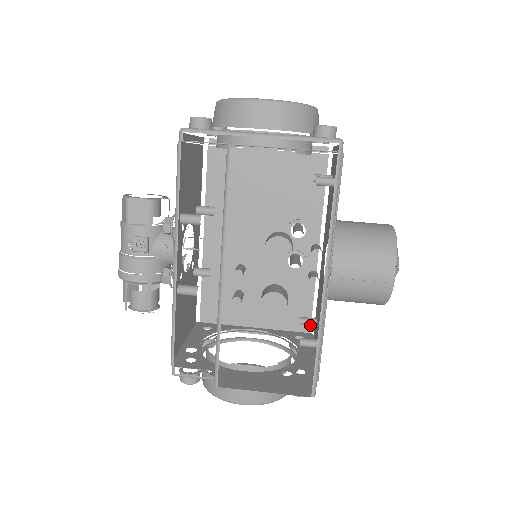
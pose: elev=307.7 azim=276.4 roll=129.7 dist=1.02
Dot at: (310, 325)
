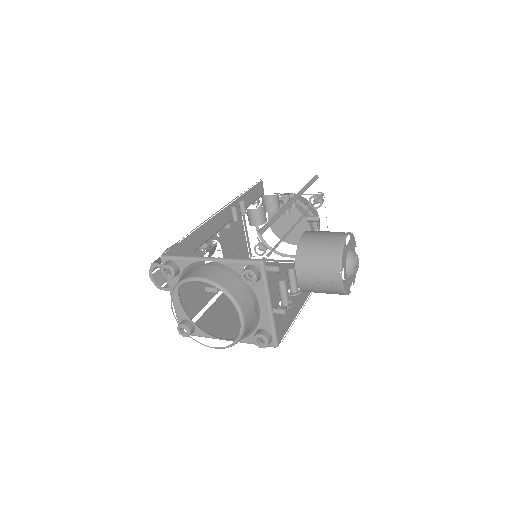
Dot at: occluded
